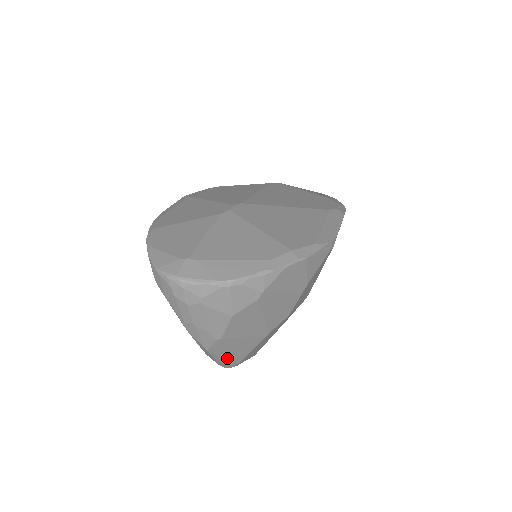
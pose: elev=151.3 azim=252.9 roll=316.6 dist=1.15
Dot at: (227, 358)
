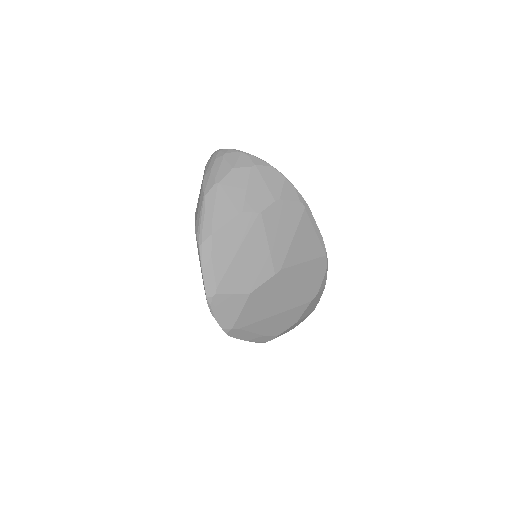
Dot at: (208, 219)
